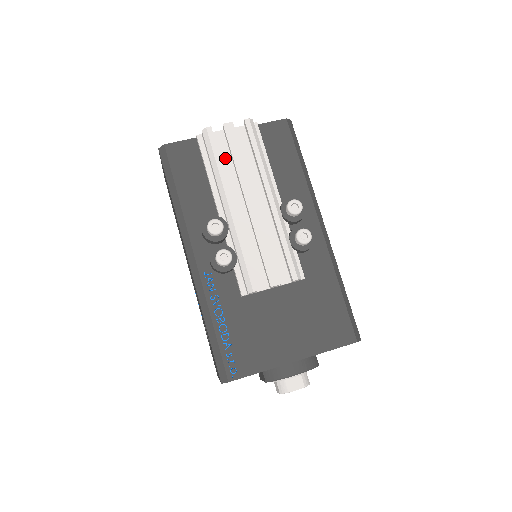
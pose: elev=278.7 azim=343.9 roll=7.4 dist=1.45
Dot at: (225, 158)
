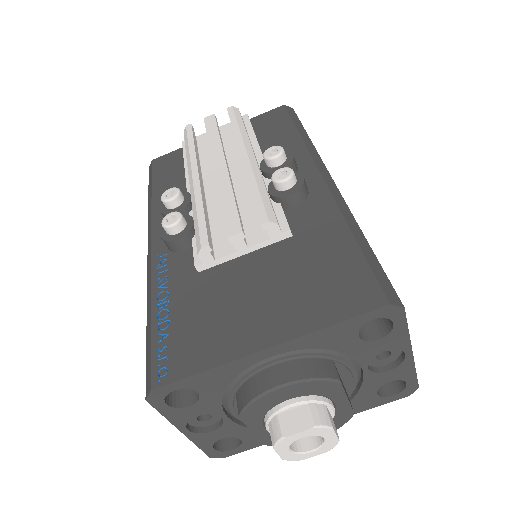
Dot at: (207, 149)
